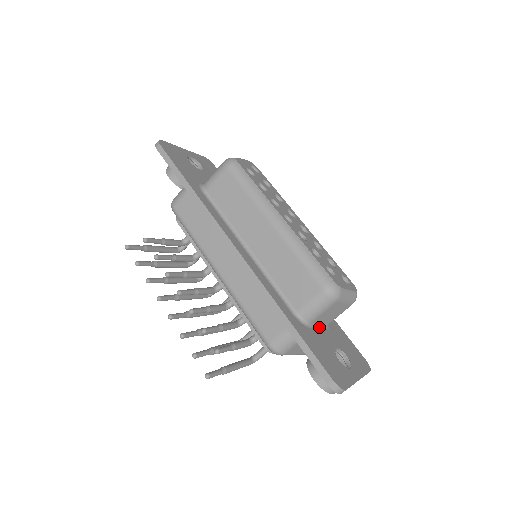
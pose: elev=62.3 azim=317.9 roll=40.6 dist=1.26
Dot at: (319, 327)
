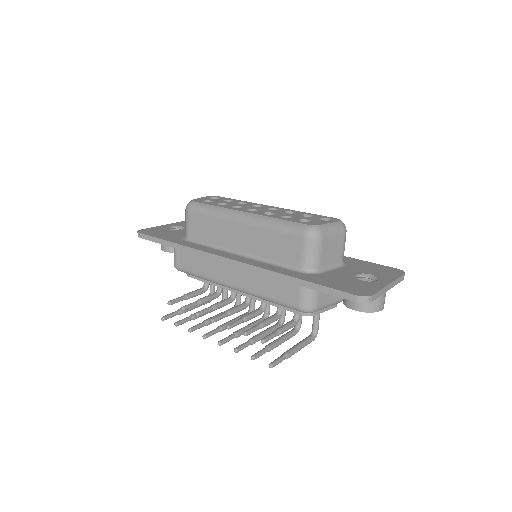
Dot at: (332, 269)
